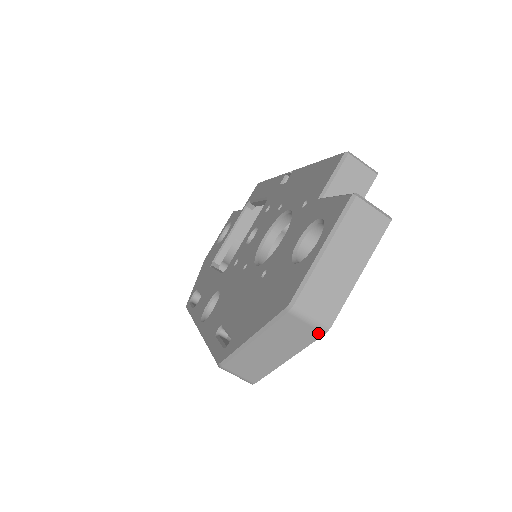
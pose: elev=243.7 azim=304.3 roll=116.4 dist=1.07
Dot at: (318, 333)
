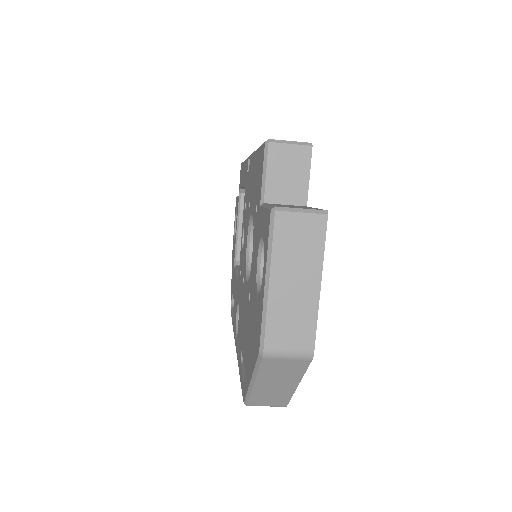
Dot at: (305, 361)
